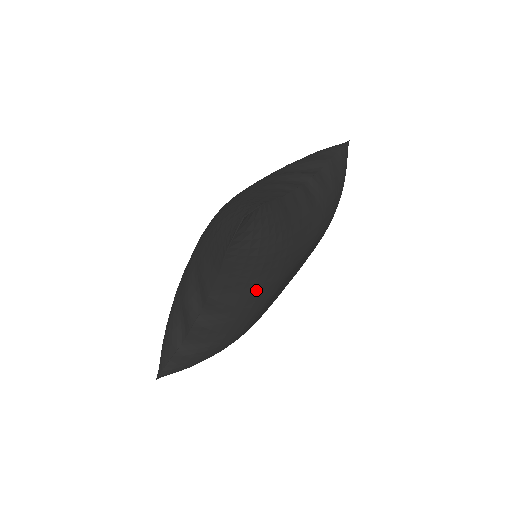
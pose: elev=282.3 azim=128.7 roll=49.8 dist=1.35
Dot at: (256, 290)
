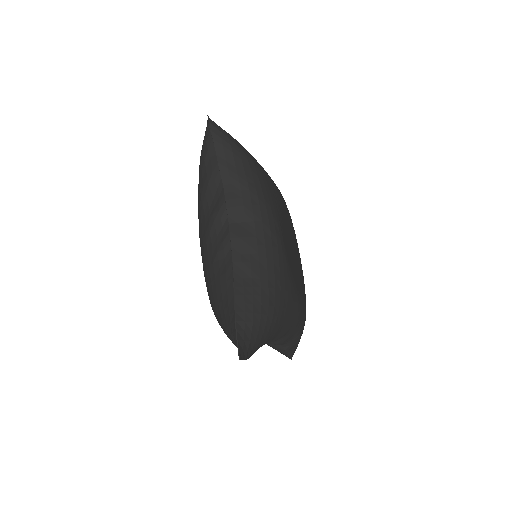
Dot at: (287, 321)
